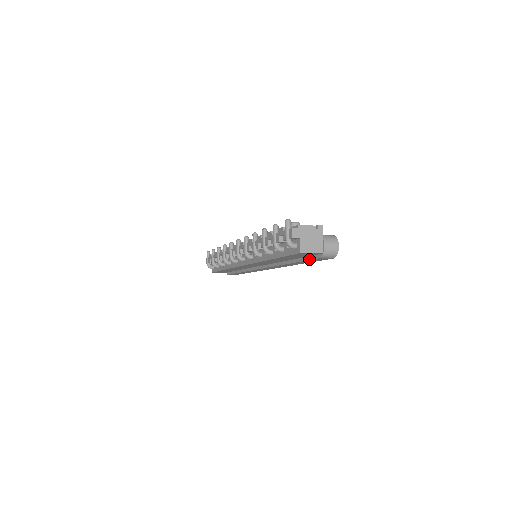
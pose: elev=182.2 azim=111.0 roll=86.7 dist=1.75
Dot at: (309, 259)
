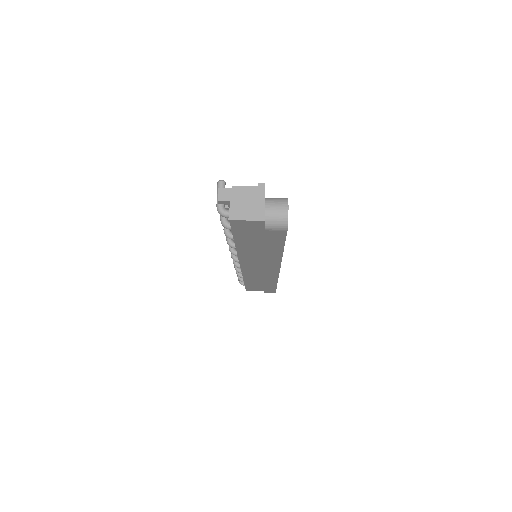
Dot at: (264, 236)
